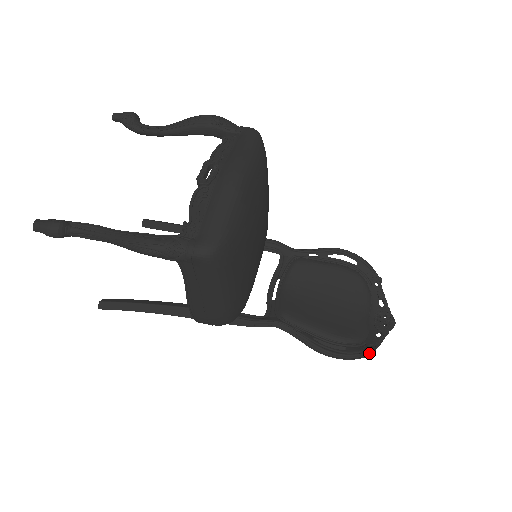
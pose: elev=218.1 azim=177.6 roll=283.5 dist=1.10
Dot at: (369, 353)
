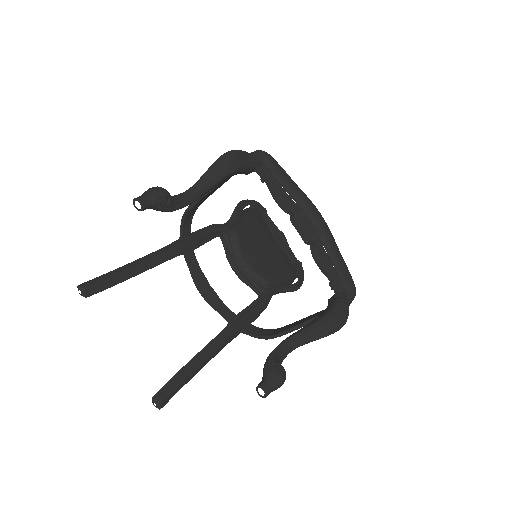
Dot at: (300, 267)
